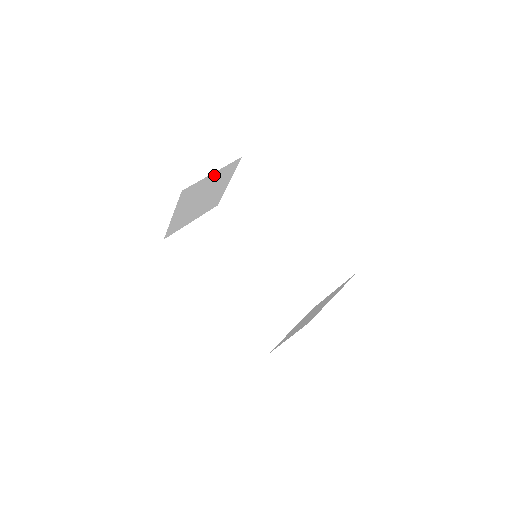
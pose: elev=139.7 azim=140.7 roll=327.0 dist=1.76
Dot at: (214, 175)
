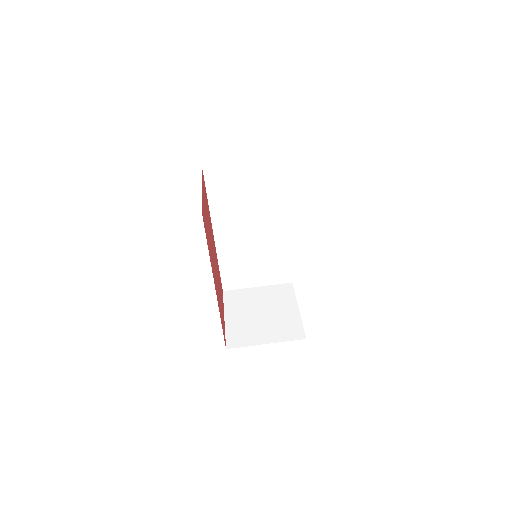
Dot at: occluded
